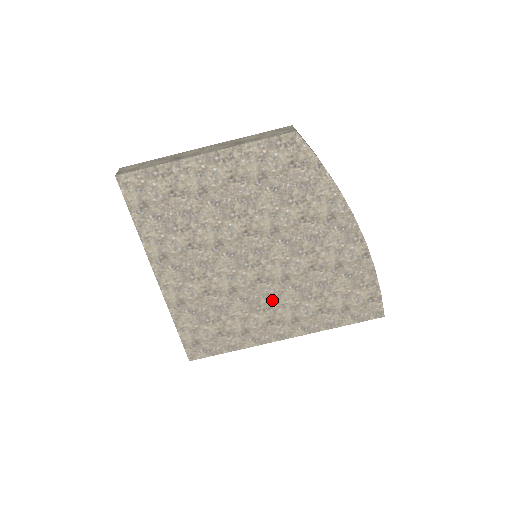
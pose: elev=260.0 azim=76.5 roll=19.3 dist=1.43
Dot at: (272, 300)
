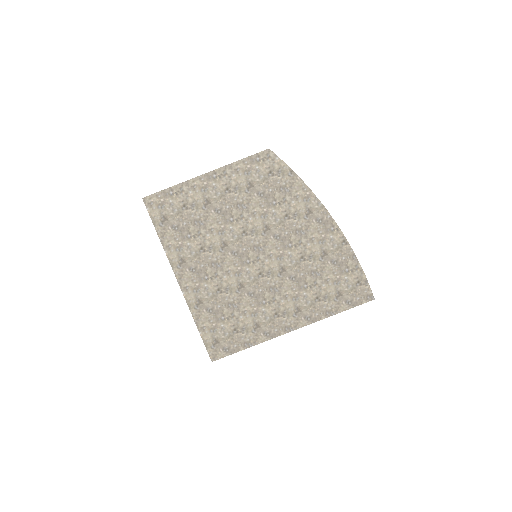
Dot at: (274, 292)
